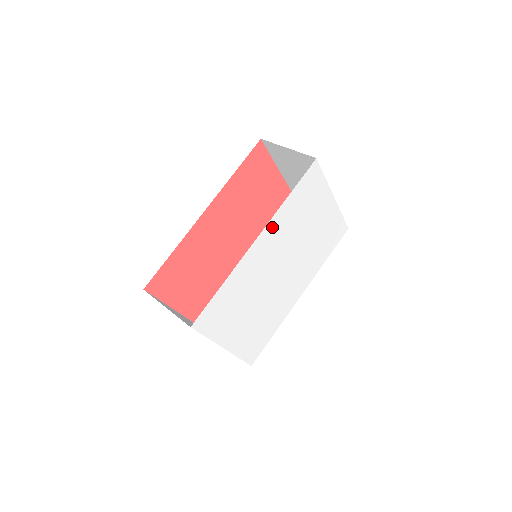
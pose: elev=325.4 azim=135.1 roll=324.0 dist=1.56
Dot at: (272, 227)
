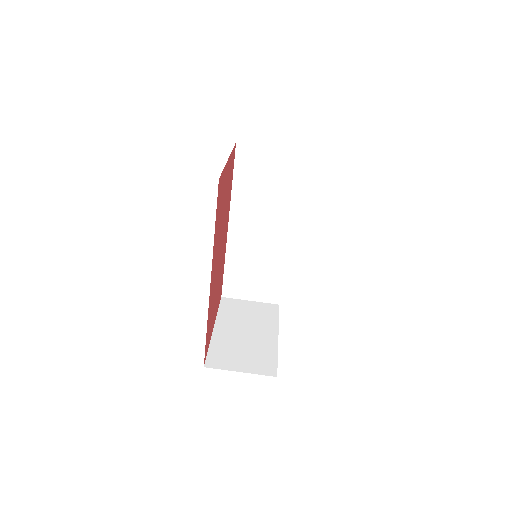
Dot at: occluded
